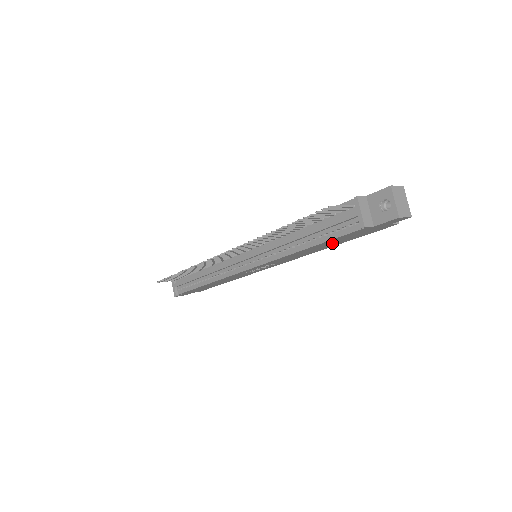
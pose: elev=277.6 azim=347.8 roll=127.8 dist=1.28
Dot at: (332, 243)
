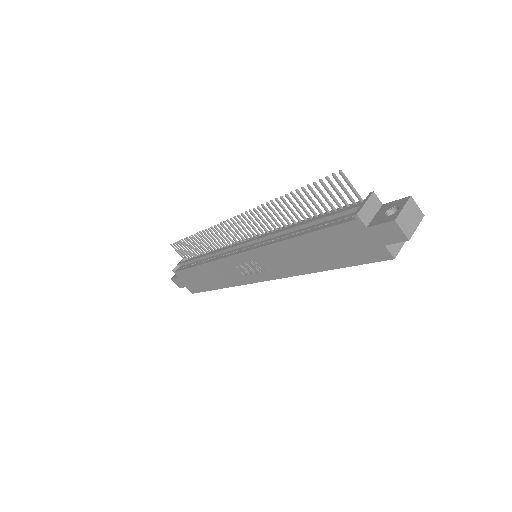
Dot at: (322, 252)
